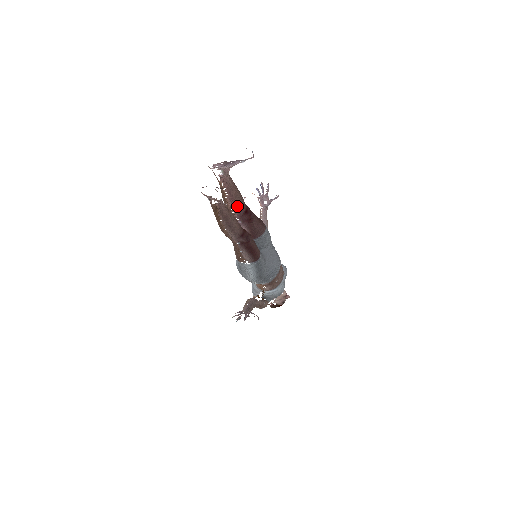
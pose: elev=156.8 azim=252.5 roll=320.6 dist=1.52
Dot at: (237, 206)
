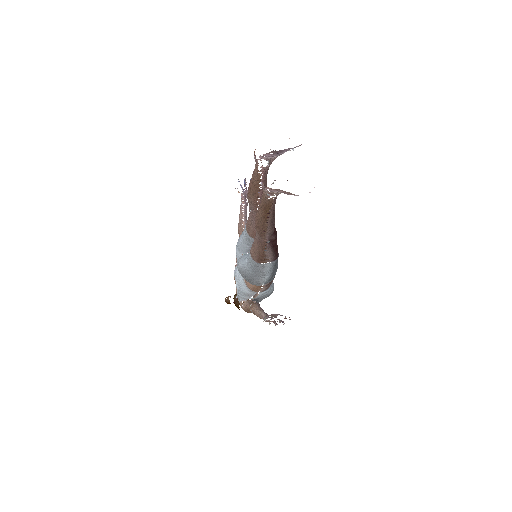
Dot at: occluded
